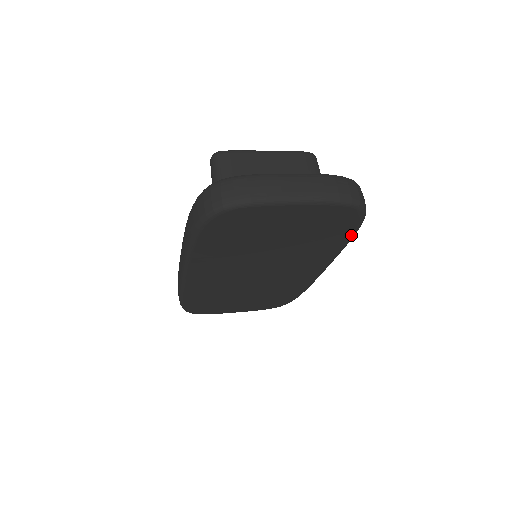
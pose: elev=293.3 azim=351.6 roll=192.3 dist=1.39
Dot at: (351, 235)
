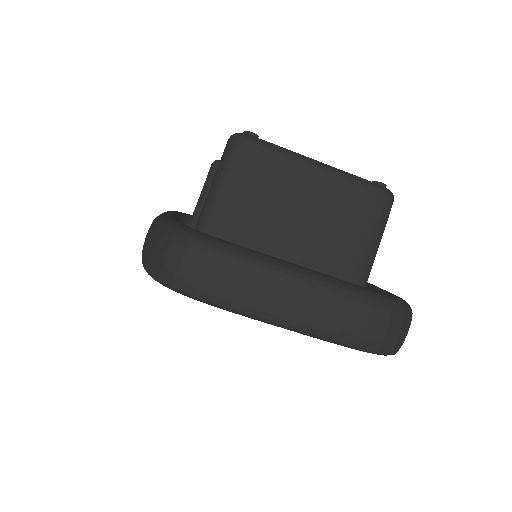
Dot at: occluded
